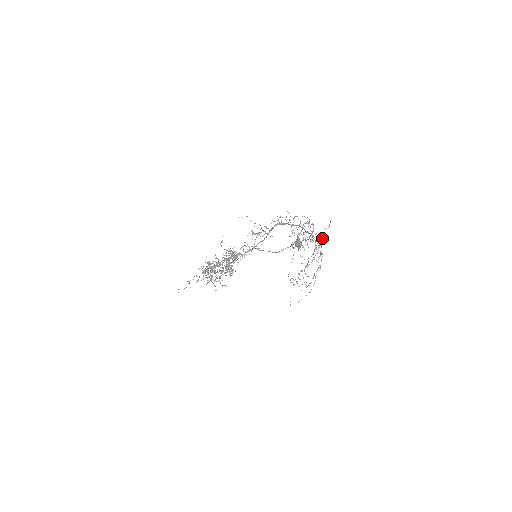
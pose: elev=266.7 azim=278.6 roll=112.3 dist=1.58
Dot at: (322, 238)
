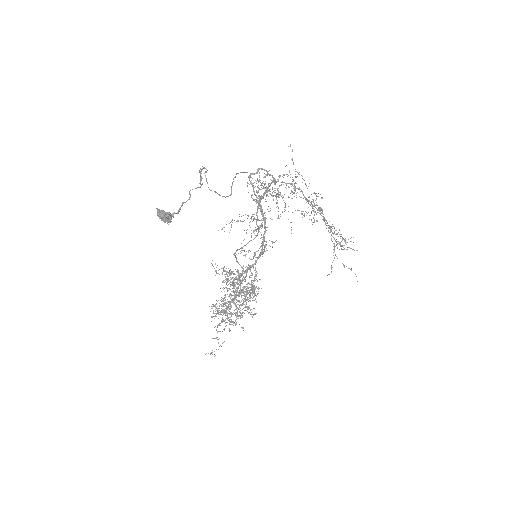
Dot at: occluded
